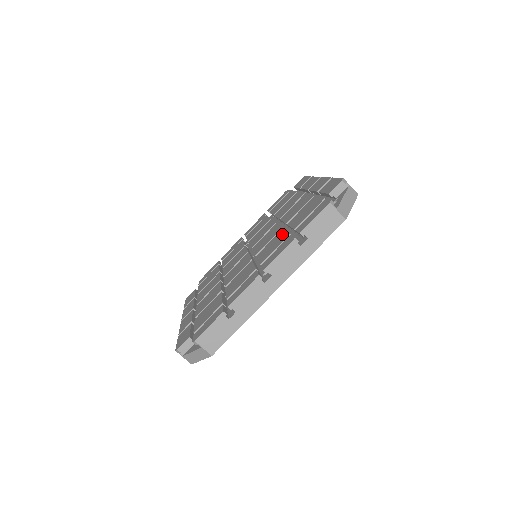
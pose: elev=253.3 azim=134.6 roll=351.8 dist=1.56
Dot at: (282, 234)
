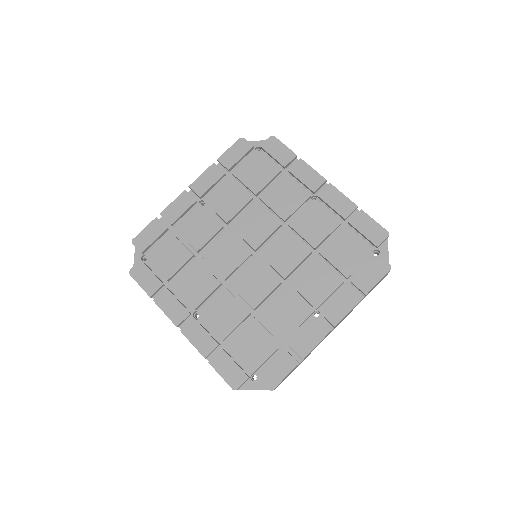
Dot at: (324, 271)
